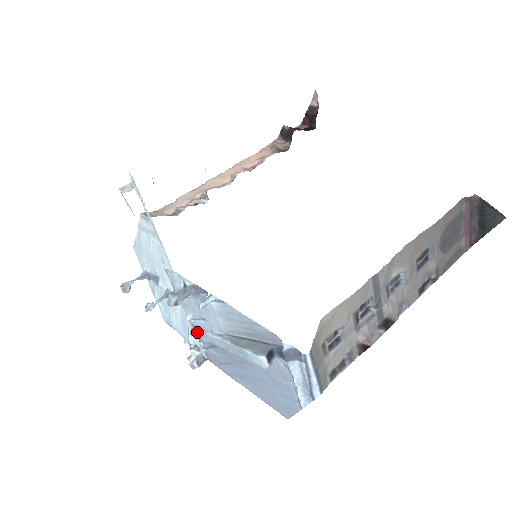
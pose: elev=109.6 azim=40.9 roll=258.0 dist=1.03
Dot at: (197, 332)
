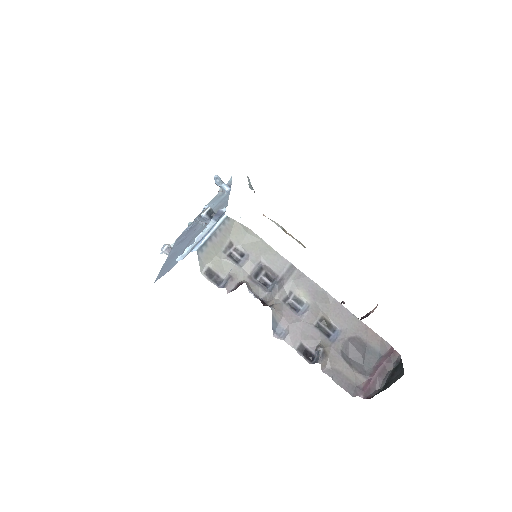
Dot at: occluded
